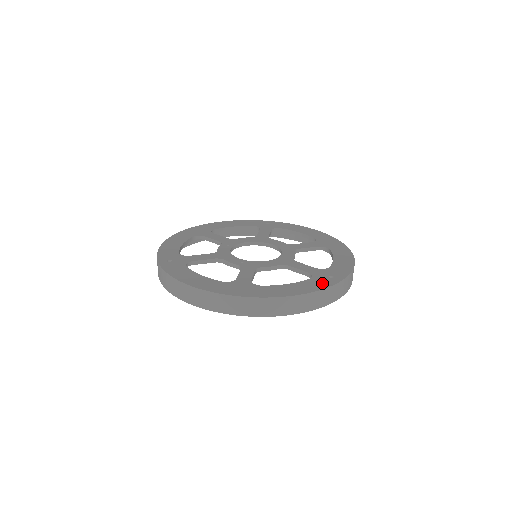
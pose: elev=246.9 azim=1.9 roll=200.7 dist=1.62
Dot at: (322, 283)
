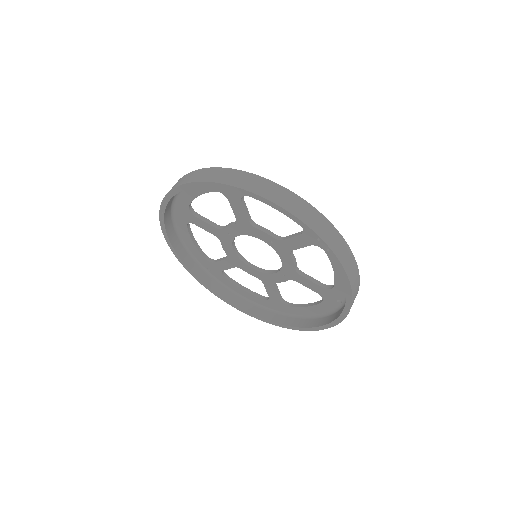
Dot at: occluded
